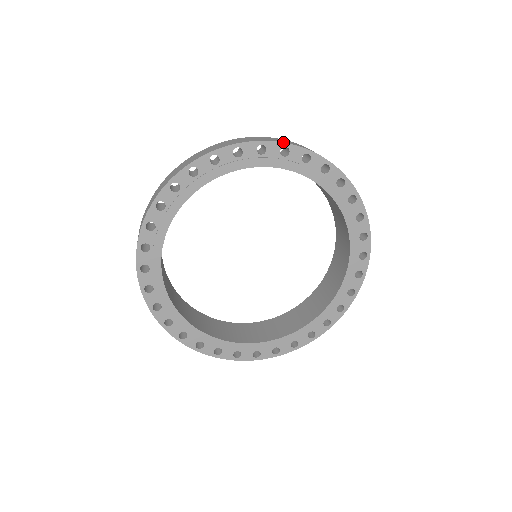
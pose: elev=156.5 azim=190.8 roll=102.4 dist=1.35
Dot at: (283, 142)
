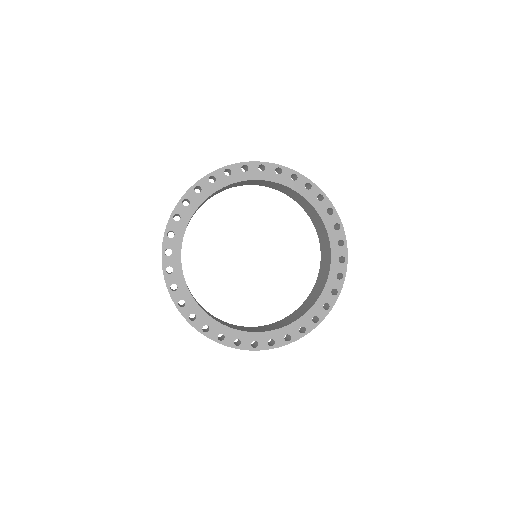
Dot at: (294, 170)
